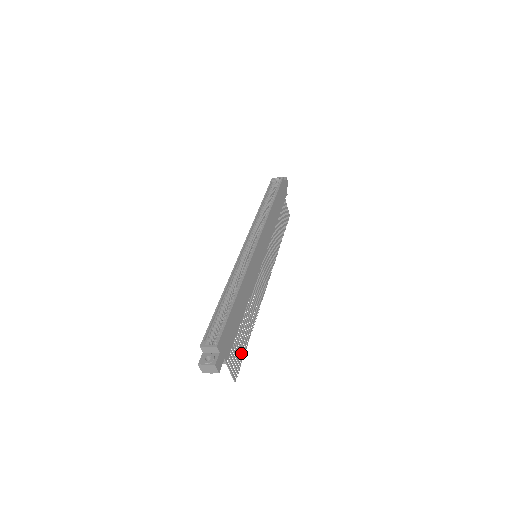
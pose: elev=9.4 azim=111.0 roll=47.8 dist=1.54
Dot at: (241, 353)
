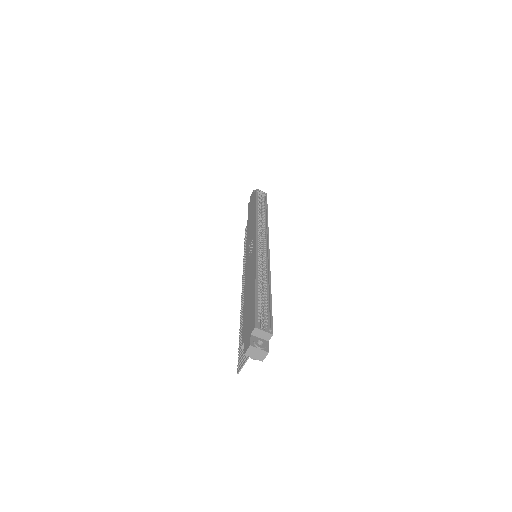
Dot at: occluded
